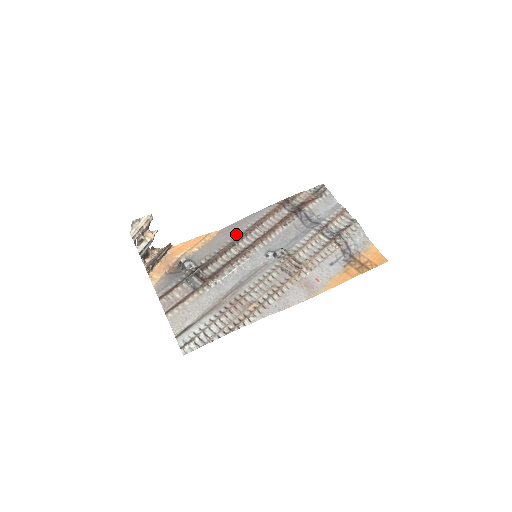
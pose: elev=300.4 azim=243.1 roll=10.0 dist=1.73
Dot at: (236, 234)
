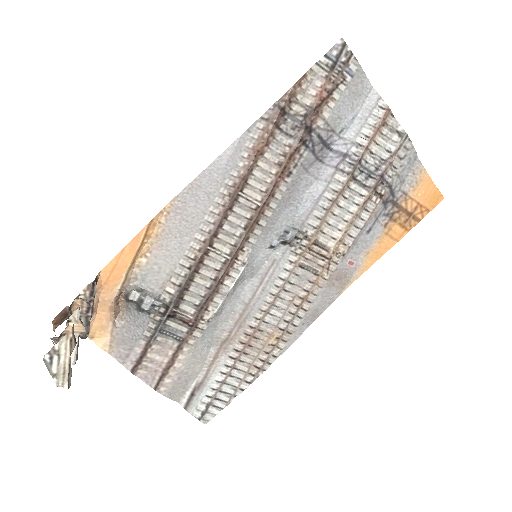
Dot at: (206, 217)
